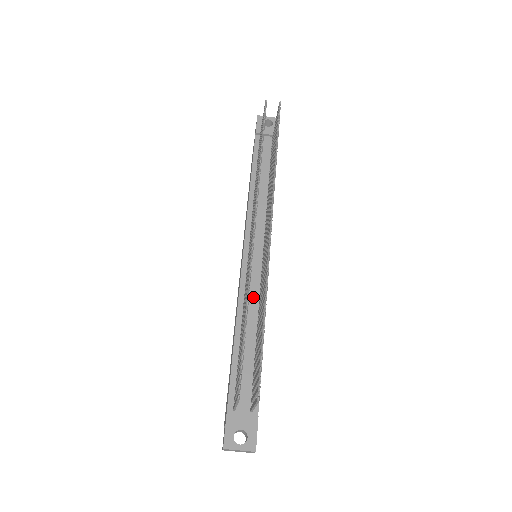
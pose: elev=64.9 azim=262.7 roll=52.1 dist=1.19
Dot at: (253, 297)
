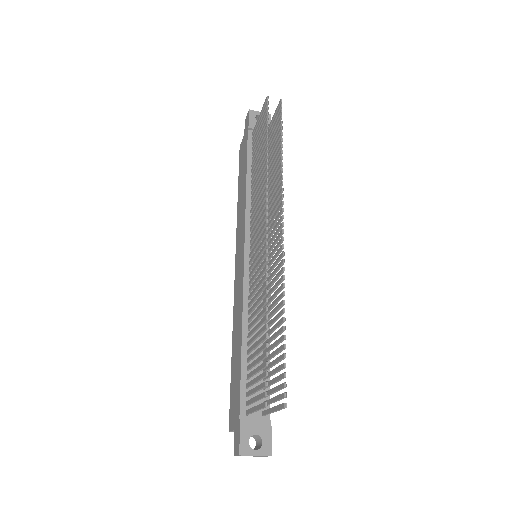
Dot at: occluded
